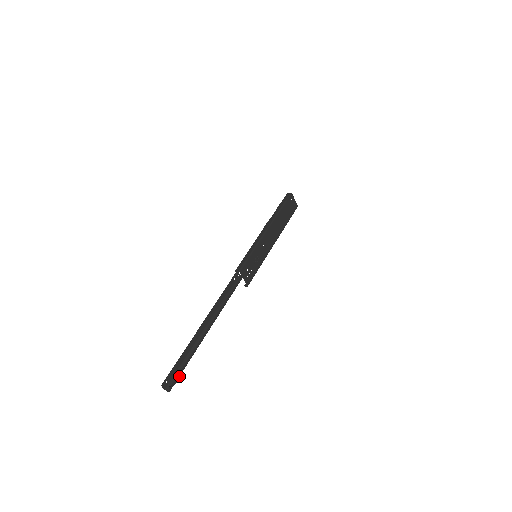
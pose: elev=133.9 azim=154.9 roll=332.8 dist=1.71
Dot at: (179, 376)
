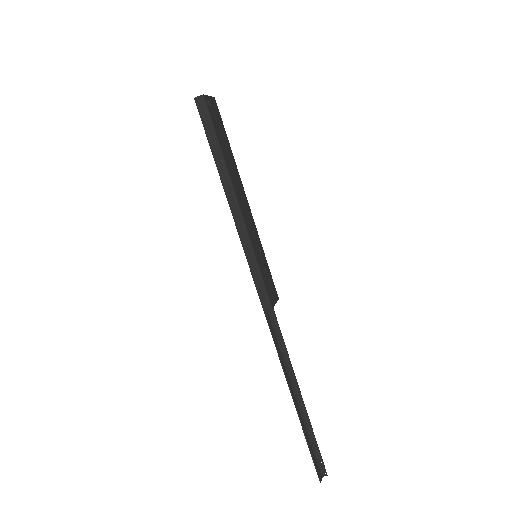
Dot at: (321, 457)
